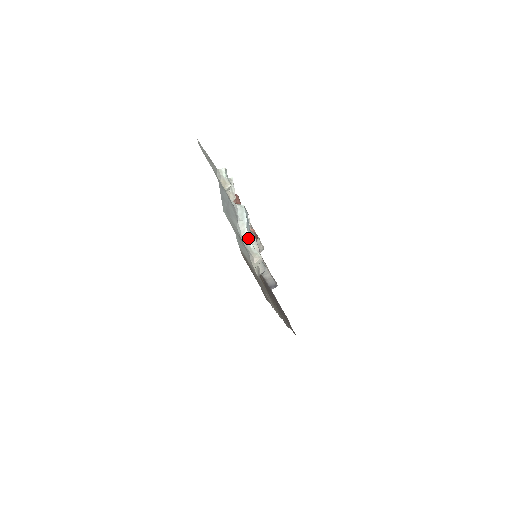
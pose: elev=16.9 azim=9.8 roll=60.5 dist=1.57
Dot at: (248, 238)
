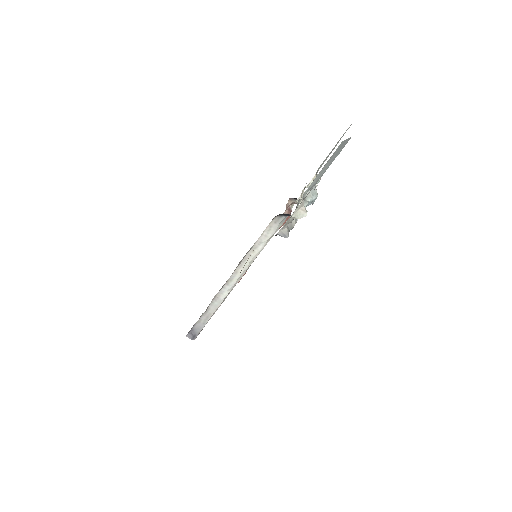
Dot at: (307, 201)
